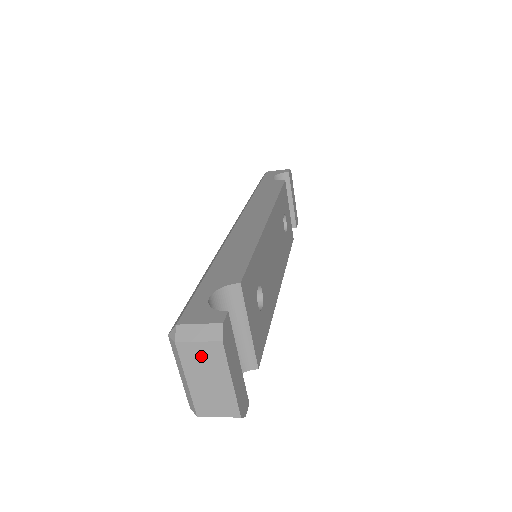
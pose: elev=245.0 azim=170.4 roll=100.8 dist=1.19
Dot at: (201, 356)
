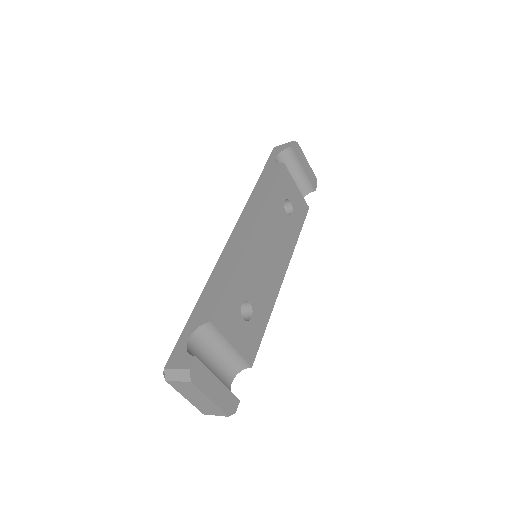
Dot at: (184, 388)
